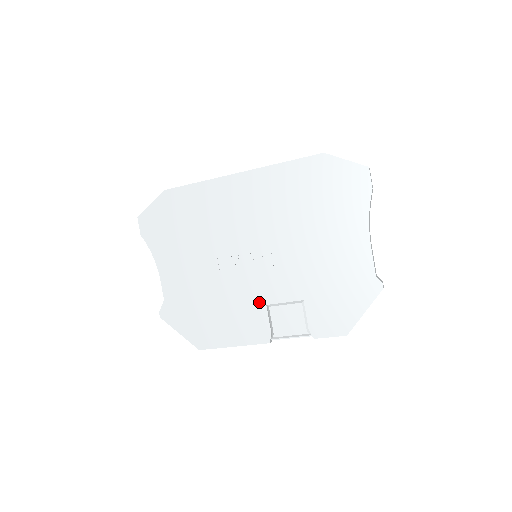
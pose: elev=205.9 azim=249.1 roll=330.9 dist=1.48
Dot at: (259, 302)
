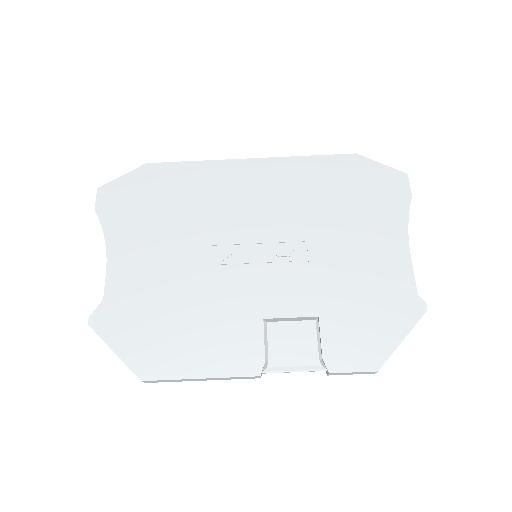
Dot at: (253, 314)
